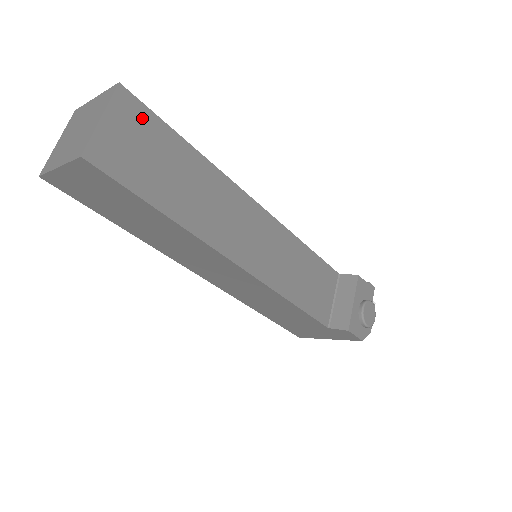
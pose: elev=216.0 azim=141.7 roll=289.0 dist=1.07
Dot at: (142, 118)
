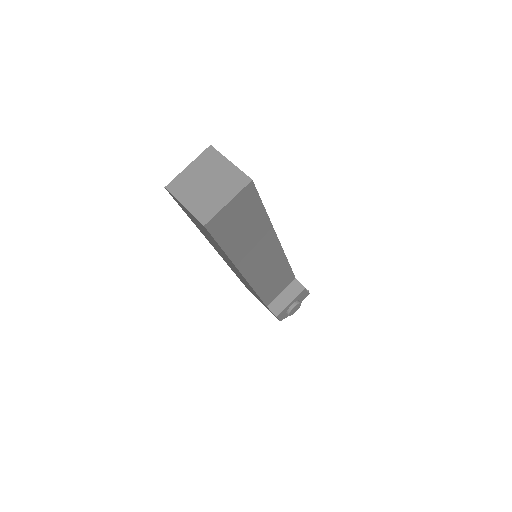
Dot at: (250, 200)
